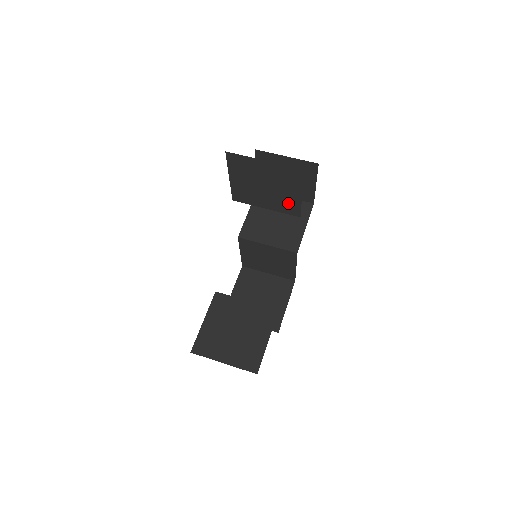
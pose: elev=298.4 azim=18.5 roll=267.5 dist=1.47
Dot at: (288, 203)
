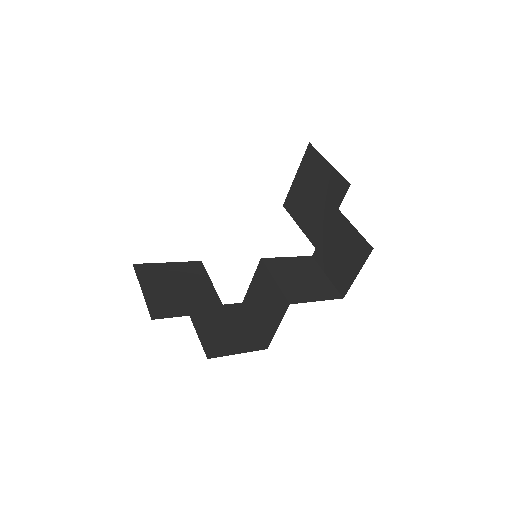
Dot at: (318, 226)
